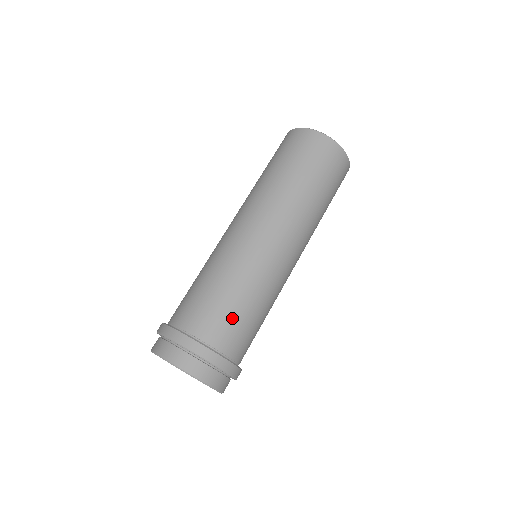
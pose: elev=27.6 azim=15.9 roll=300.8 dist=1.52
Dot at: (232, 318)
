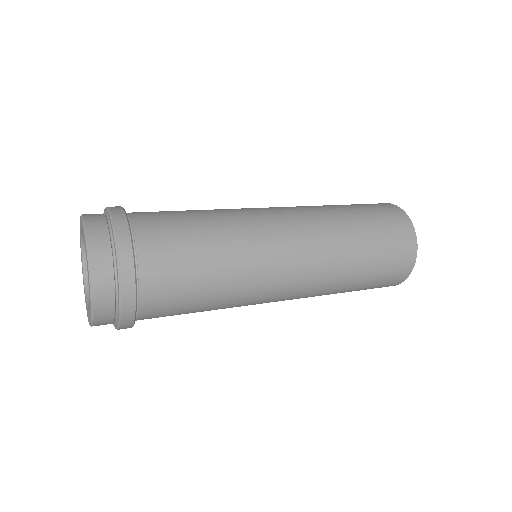
Dot at: (183, 299)
